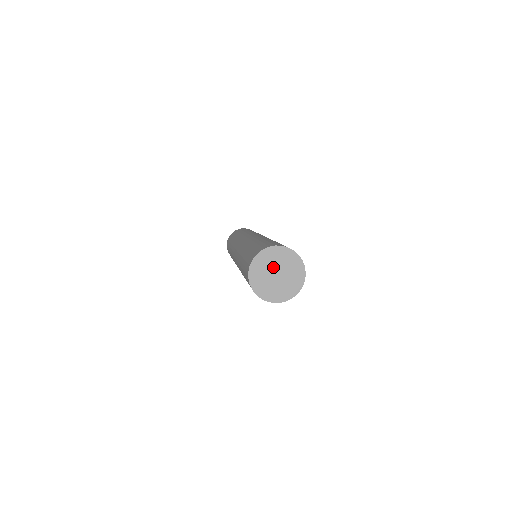
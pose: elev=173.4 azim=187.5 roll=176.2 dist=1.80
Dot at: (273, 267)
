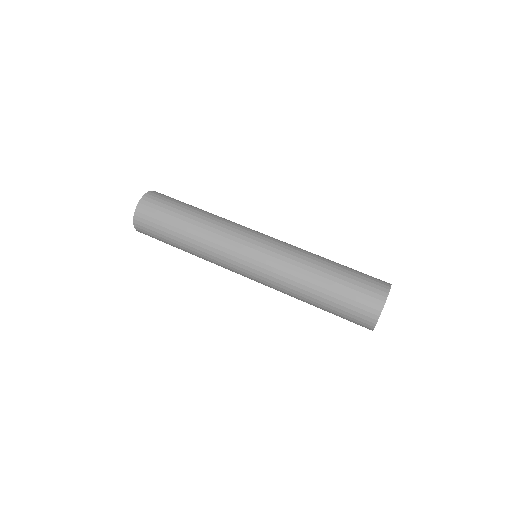
Dot at: occluded
